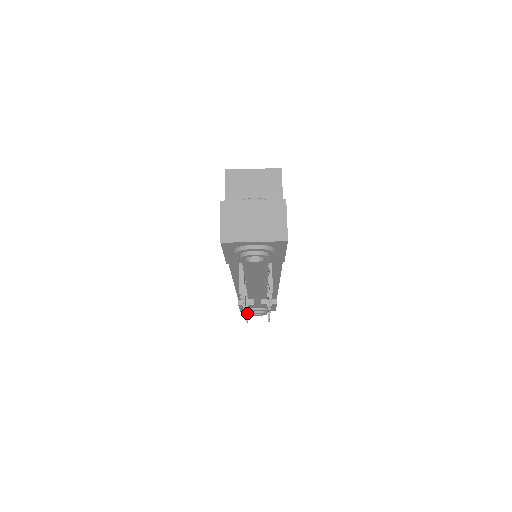
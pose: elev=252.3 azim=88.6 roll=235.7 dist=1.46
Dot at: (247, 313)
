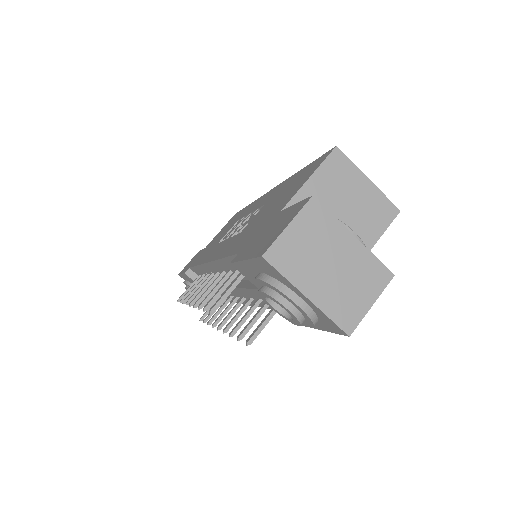
Dot at: occluded
